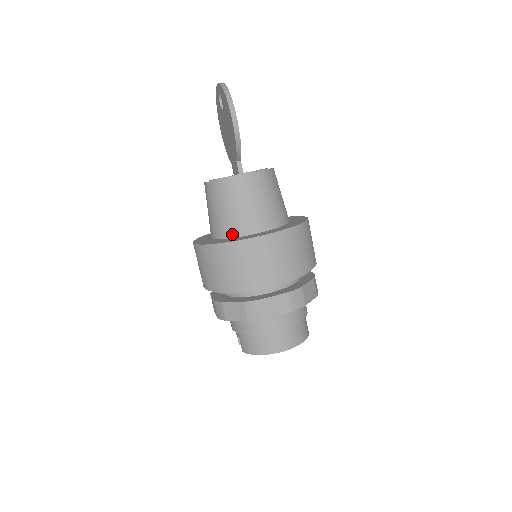
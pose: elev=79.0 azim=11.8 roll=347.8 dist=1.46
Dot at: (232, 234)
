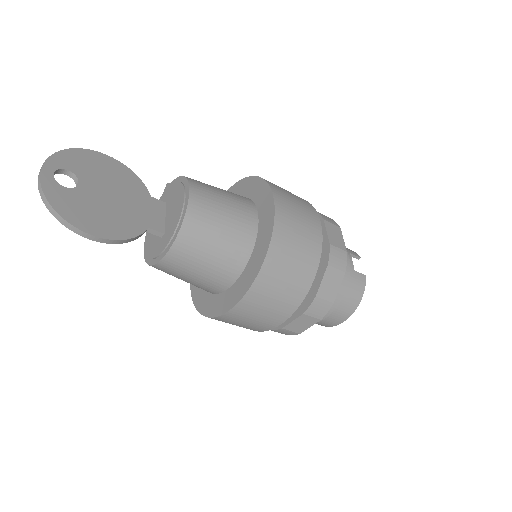
Dot at: occluded
